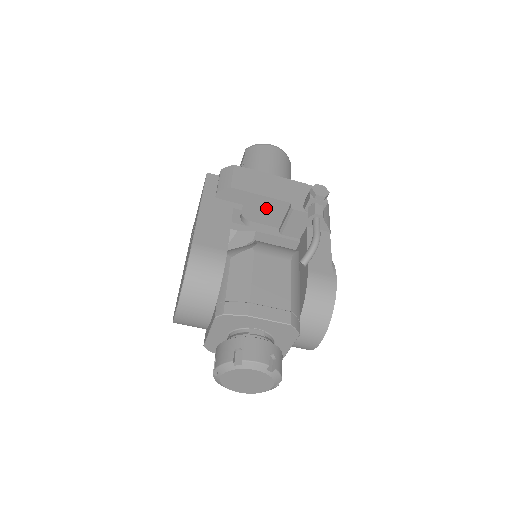
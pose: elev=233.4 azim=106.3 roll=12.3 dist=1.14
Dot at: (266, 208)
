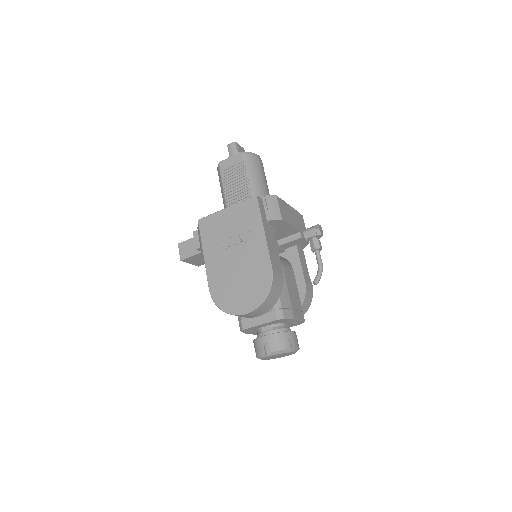
Dot at: (285, 231)
